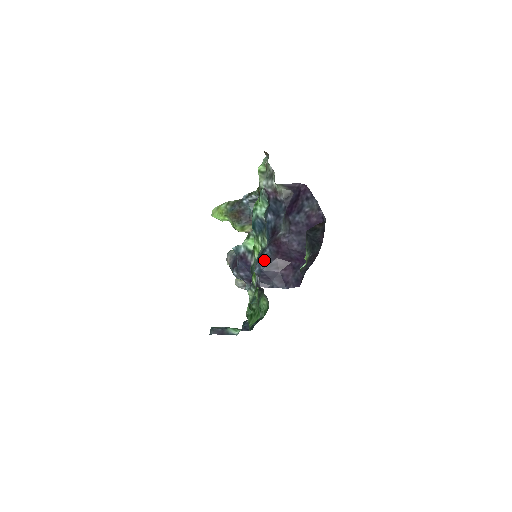
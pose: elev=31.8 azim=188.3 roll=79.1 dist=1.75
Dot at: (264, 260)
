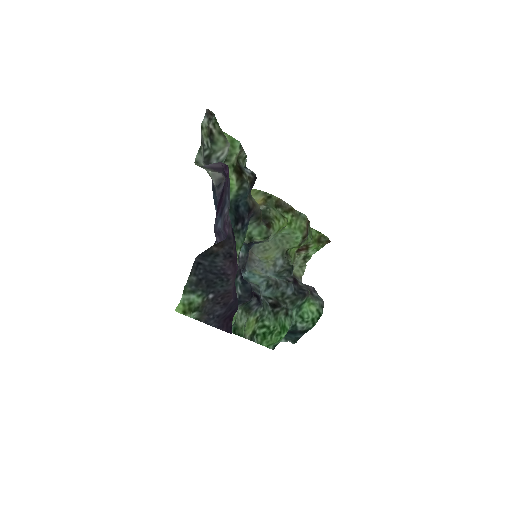
Dot at: occluded
